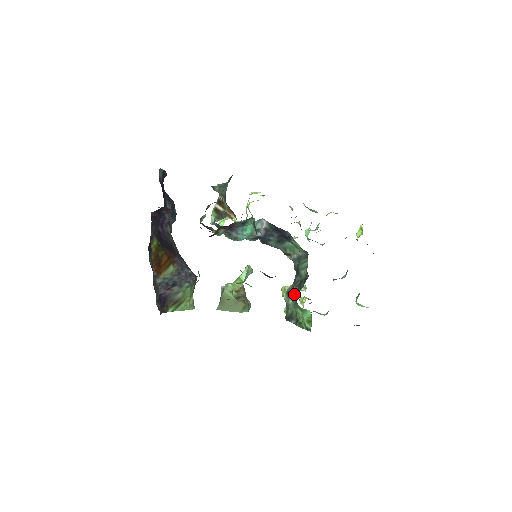
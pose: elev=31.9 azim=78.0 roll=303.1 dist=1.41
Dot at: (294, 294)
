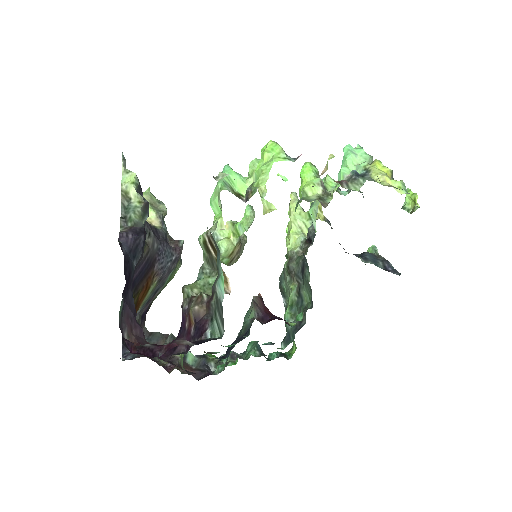
Dot at: (286, 324)
